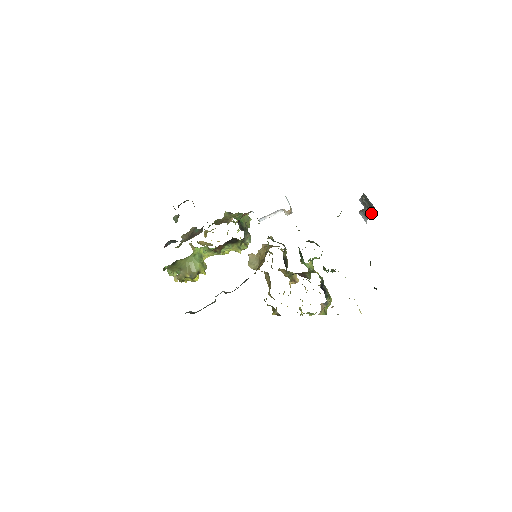
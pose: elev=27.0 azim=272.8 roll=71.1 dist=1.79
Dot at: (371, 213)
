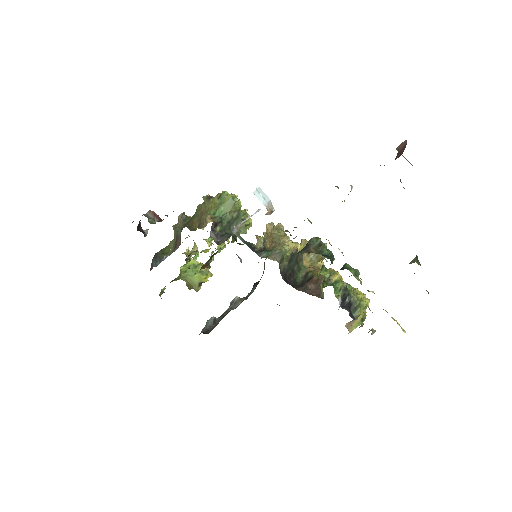
Dot at: occluded
